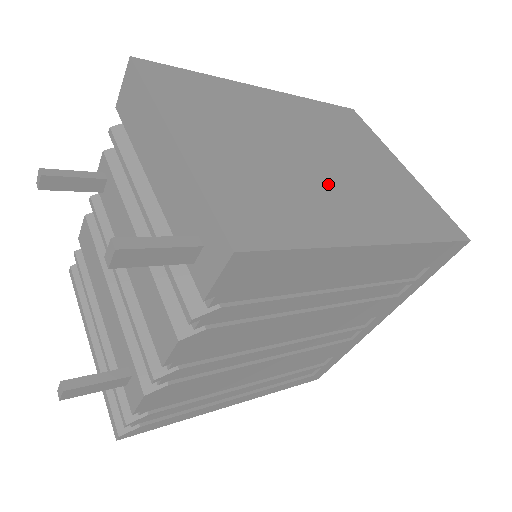
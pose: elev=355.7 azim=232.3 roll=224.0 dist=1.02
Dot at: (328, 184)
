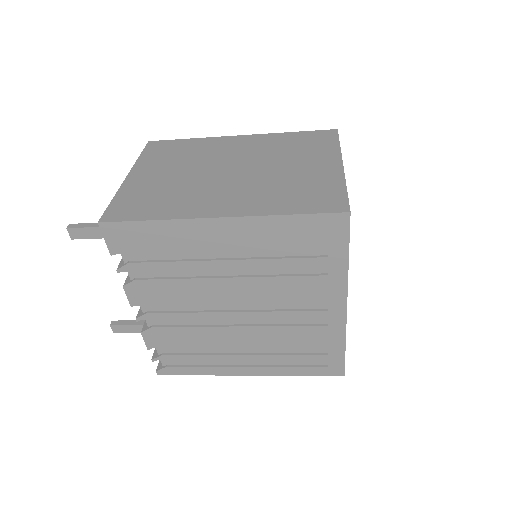
Dot at: (219, 186)
